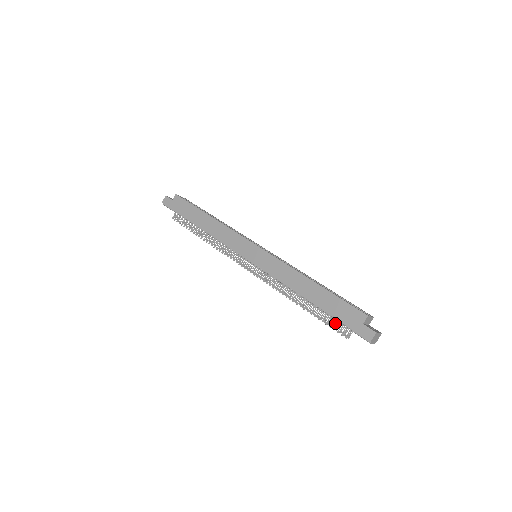
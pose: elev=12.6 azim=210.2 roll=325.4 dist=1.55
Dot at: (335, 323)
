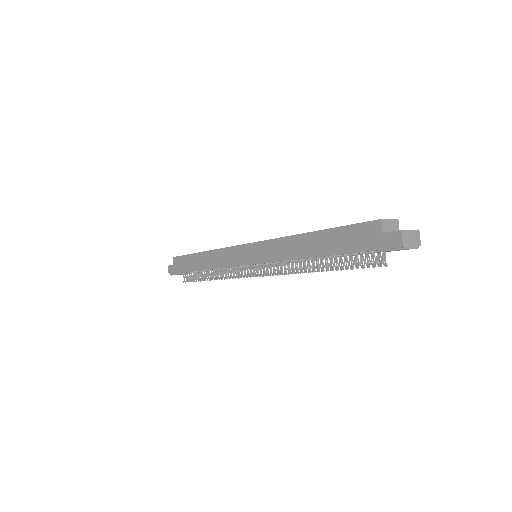
Dot at: (361, 260)
